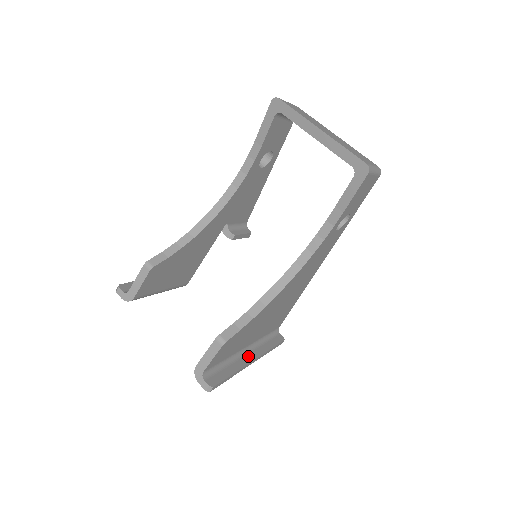
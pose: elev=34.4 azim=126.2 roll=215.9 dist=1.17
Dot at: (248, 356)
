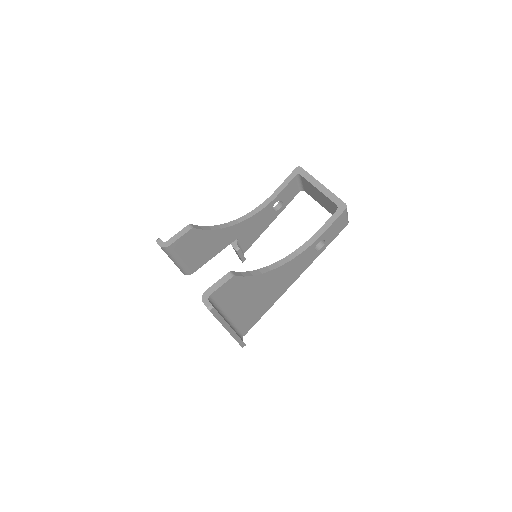
Dot at: occluded
